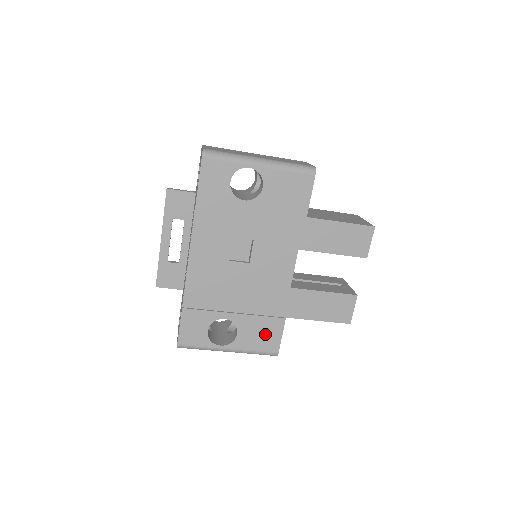
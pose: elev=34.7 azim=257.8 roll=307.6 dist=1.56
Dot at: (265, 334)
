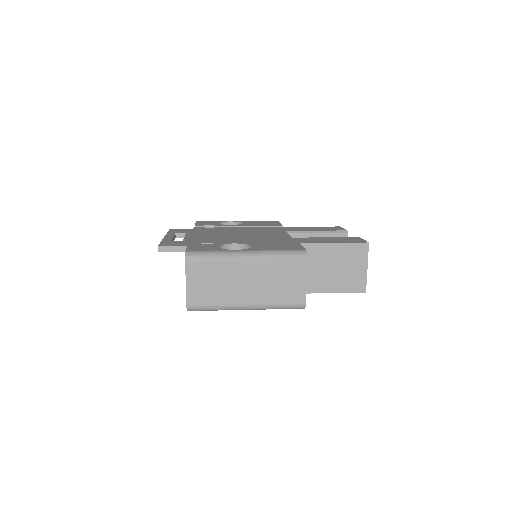
Dot at: occluded
